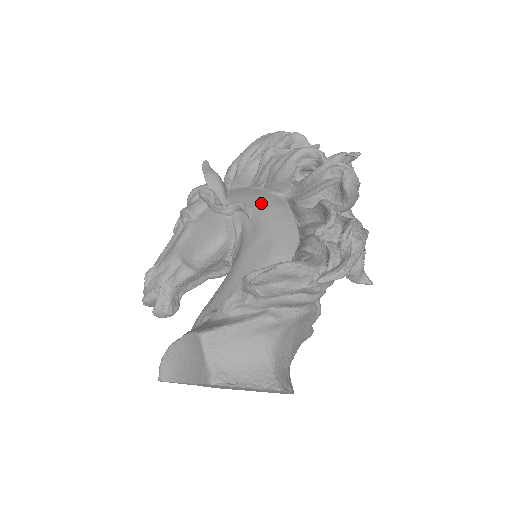
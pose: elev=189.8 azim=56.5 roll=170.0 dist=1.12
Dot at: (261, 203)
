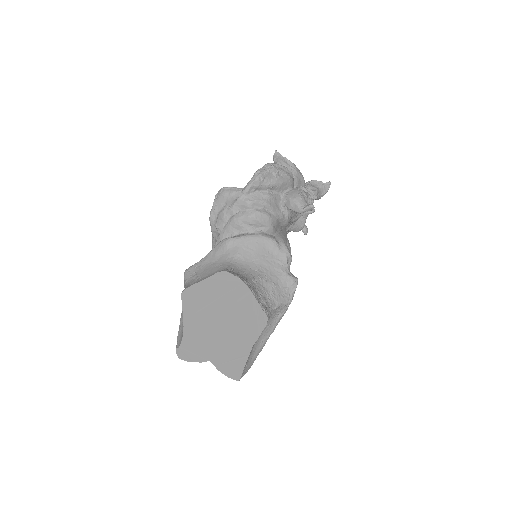
Dot at: occluded
